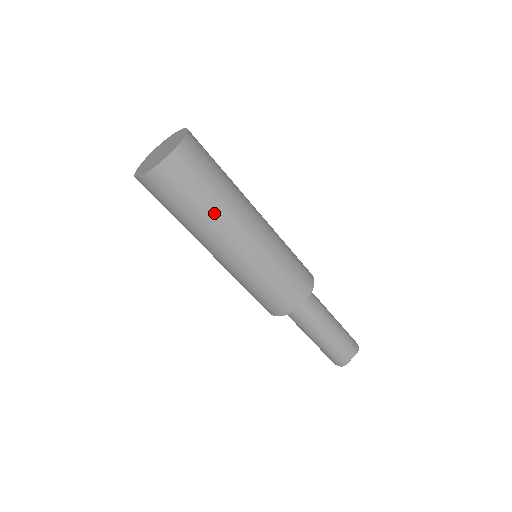
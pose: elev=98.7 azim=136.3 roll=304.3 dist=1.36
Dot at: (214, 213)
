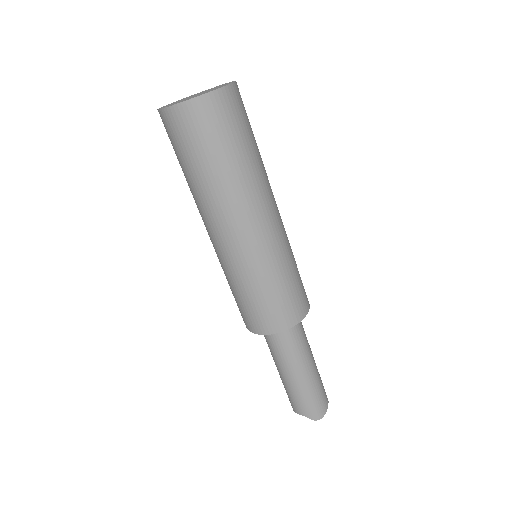
Dot at: (260, 166)
